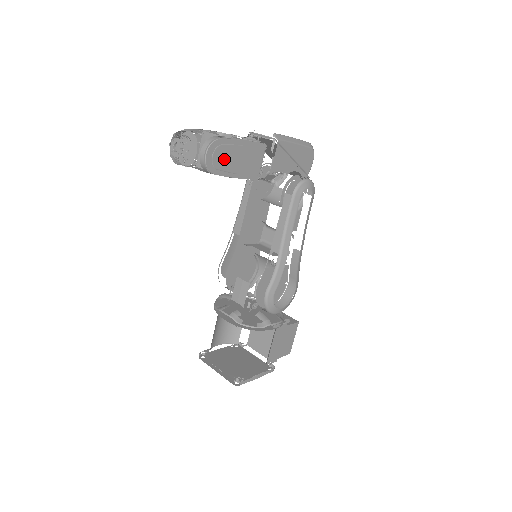
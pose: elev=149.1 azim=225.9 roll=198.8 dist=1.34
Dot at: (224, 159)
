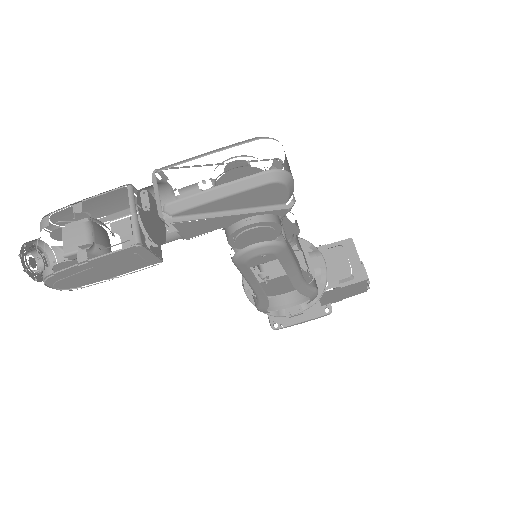
Dot at: (83, 276)
